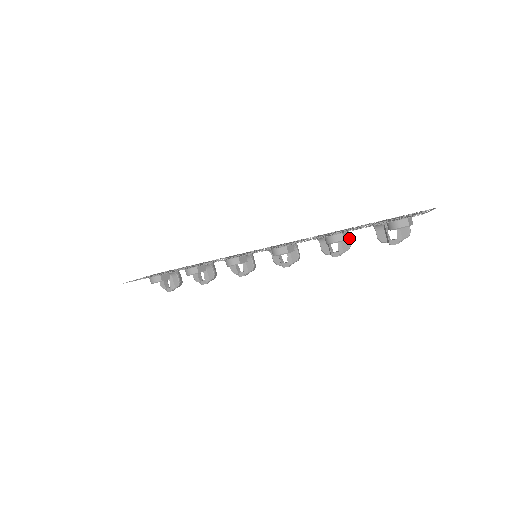
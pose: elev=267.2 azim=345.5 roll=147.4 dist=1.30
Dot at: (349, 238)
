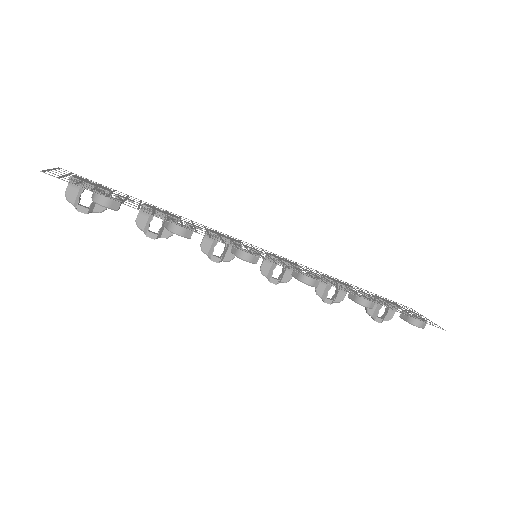
Dot at: (346, 293)
